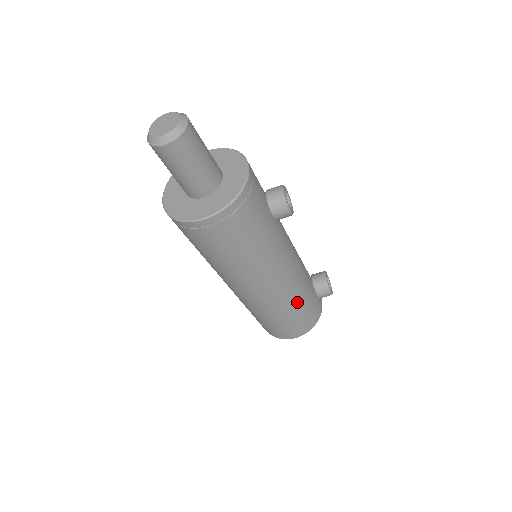
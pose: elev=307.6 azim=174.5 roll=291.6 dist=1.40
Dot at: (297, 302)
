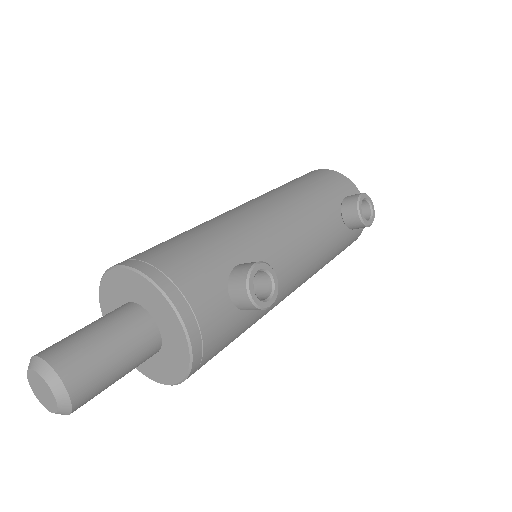
Dot at: (326, 263)
